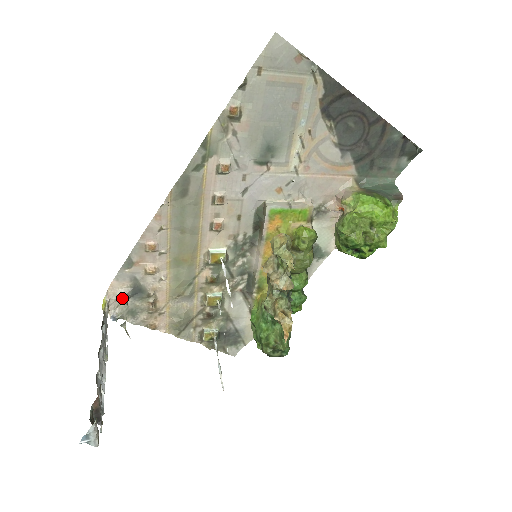
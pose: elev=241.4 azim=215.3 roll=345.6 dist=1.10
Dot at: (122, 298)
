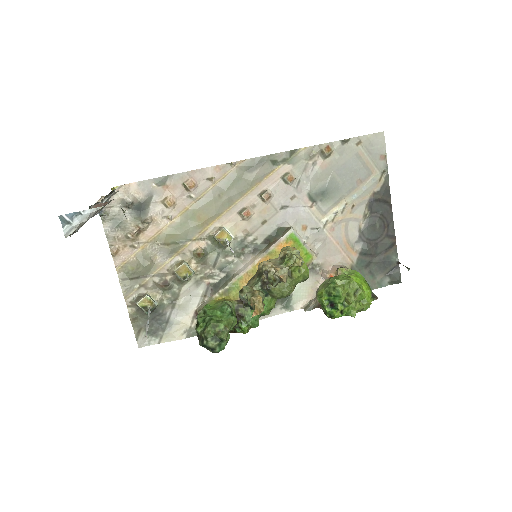
Dot at: (124, 203)
